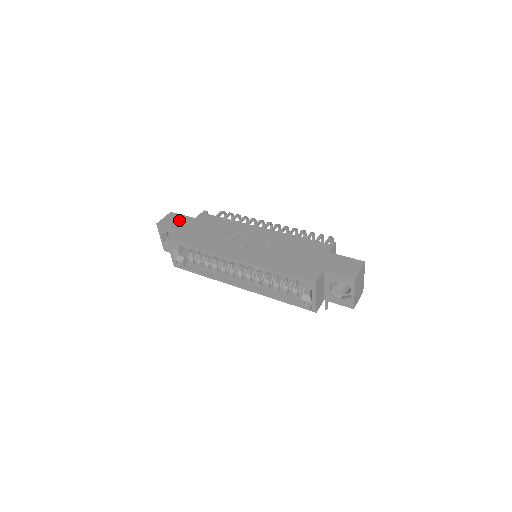
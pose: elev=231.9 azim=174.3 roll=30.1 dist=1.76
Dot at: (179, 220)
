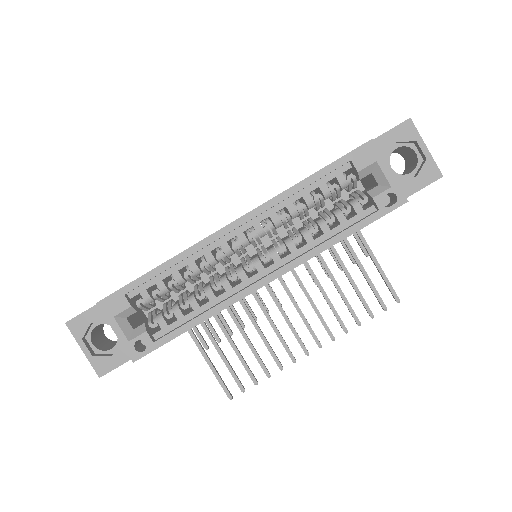
Dot at: occluded
